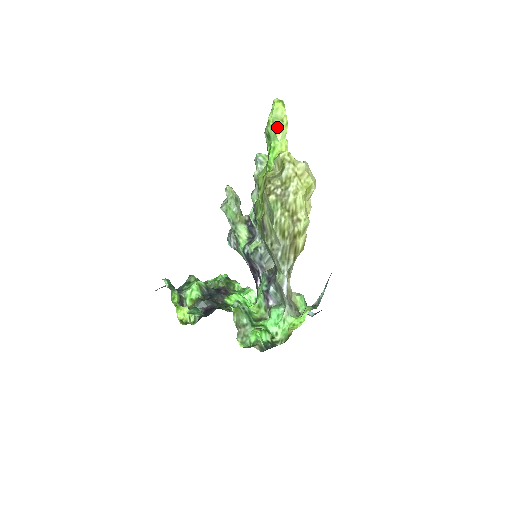
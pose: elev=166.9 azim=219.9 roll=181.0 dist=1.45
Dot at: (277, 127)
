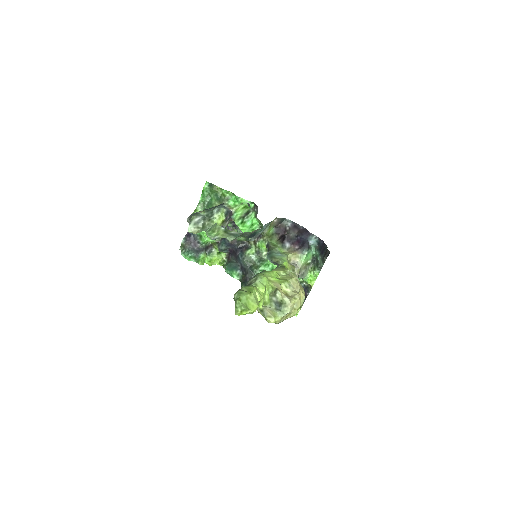
Dot at: occluded
